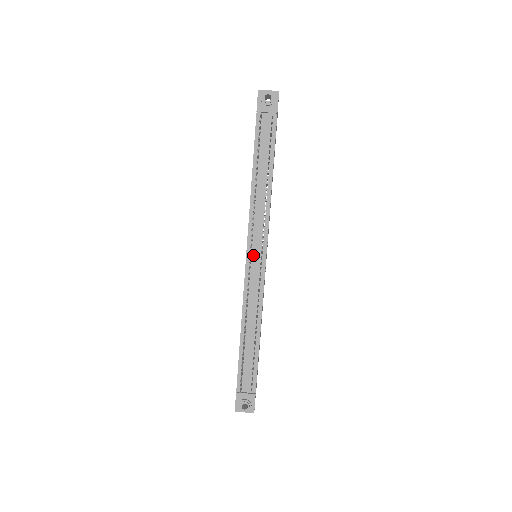
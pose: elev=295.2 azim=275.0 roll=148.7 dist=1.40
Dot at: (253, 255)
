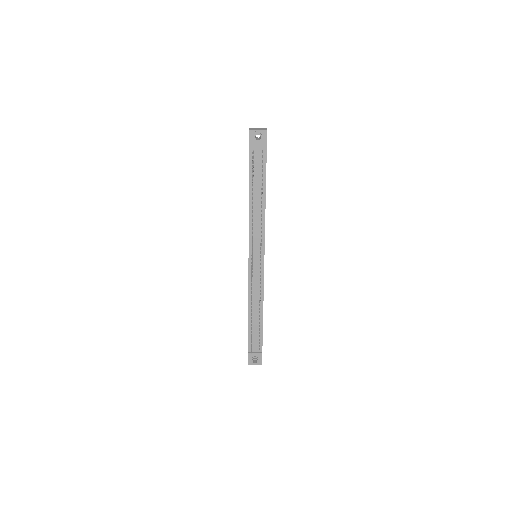
Dot at: (254, 259)
